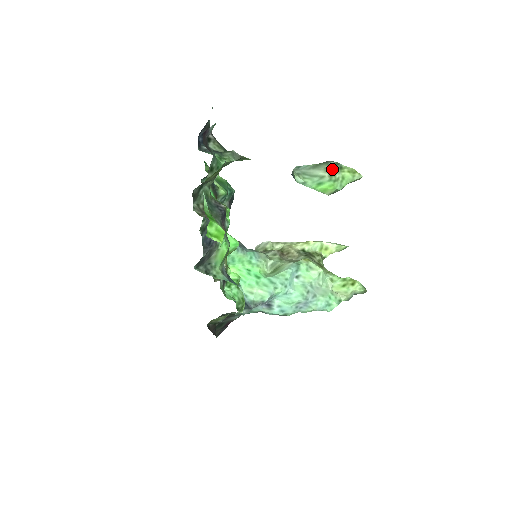
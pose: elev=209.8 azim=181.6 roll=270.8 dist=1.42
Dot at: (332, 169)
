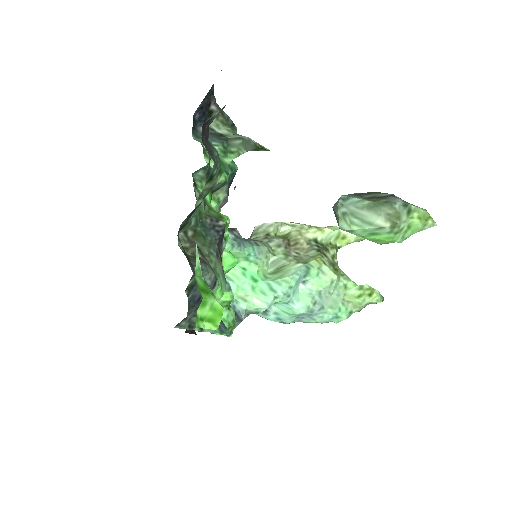
Dot at: (397, 216)
